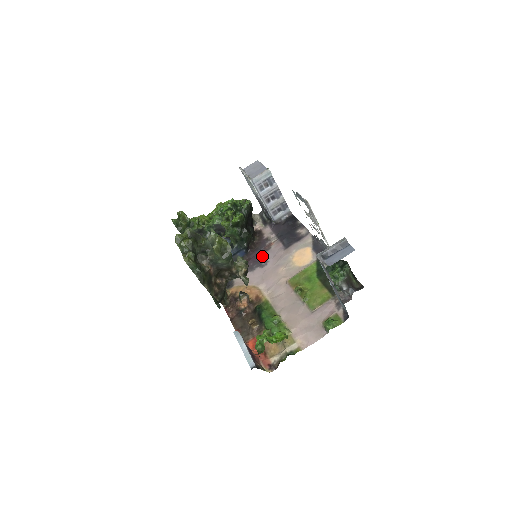
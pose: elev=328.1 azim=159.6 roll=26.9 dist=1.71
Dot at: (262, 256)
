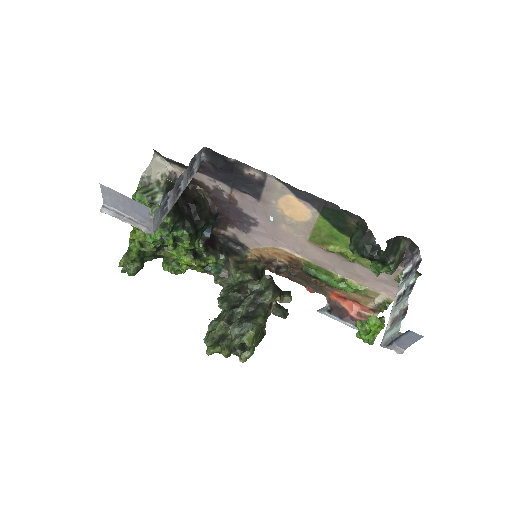
Dot at: (239, 213)
